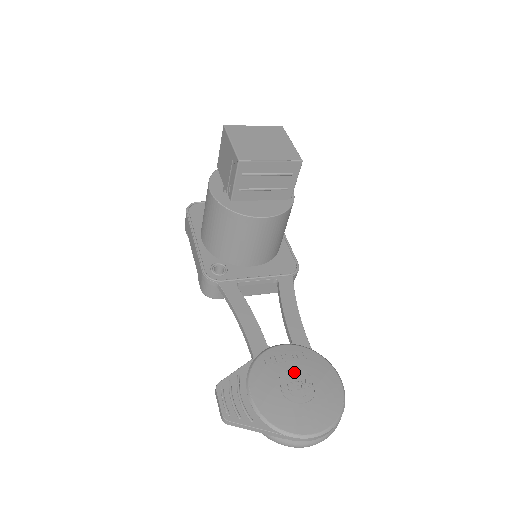
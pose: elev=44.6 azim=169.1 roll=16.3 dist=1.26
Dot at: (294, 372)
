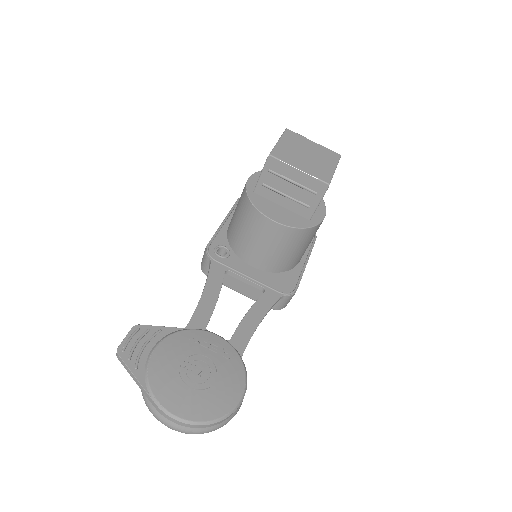
Dot at: (206, 360)
